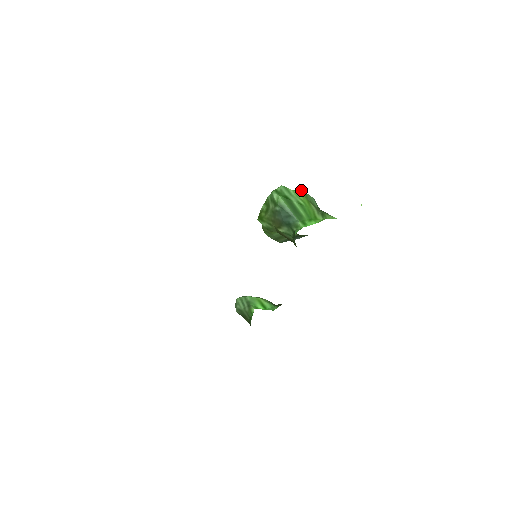
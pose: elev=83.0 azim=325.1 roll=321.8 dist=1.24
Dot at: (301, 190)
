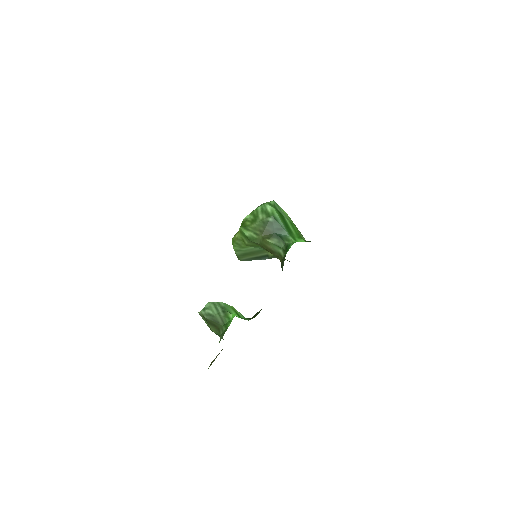
Dot at: occluded
